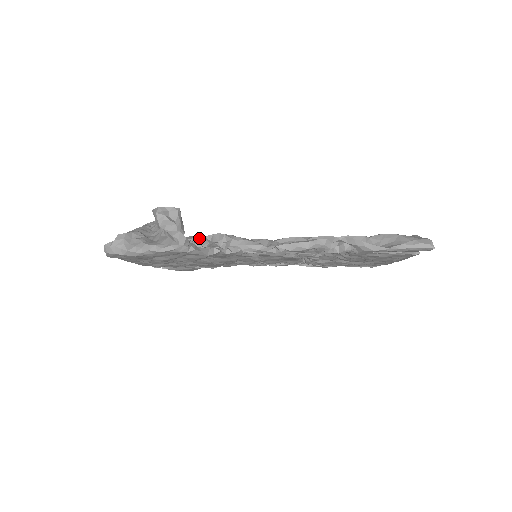
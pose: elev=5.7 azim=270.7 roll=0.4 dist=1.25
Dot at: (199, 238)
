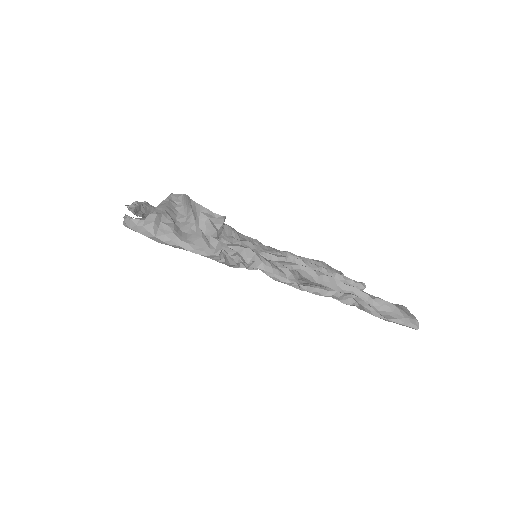
Dot at: (231, 250)
